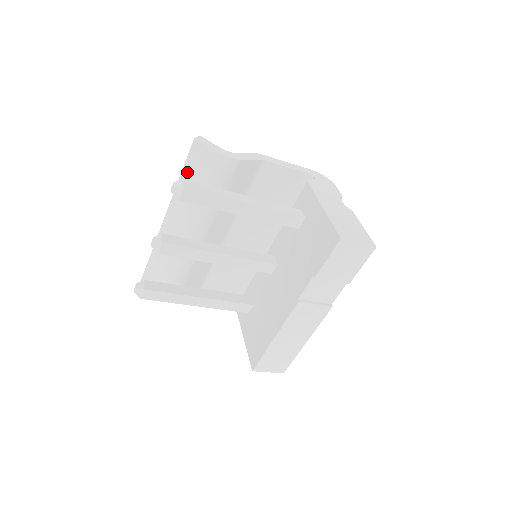
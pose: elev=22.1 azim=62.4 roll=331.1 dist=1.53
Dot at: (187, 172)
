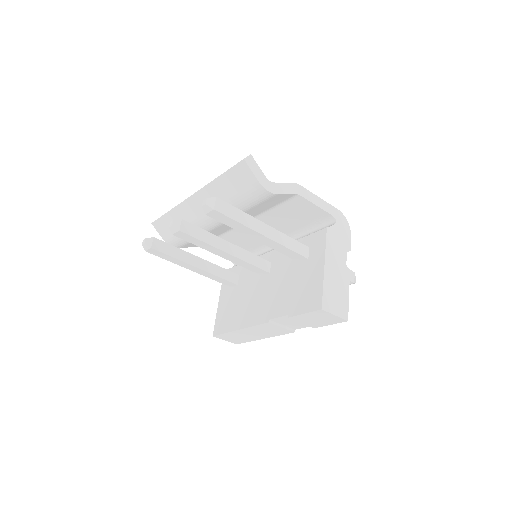
Dot at: (226, 178)
